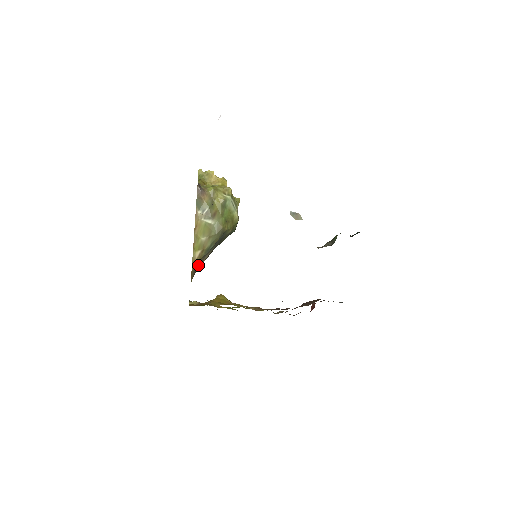
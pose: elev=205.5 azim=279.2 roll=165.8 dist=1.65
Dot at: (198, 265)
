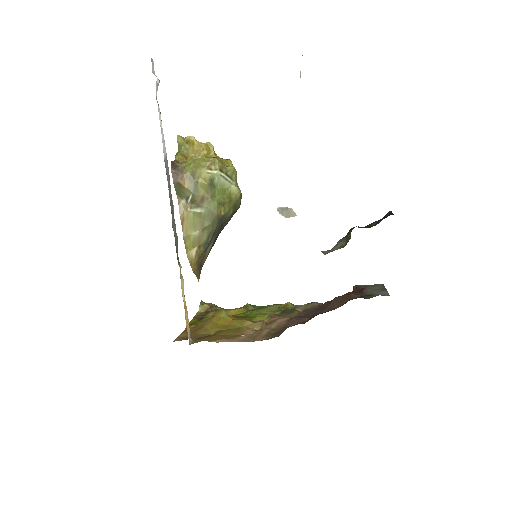
Dot at: (201, 261)
